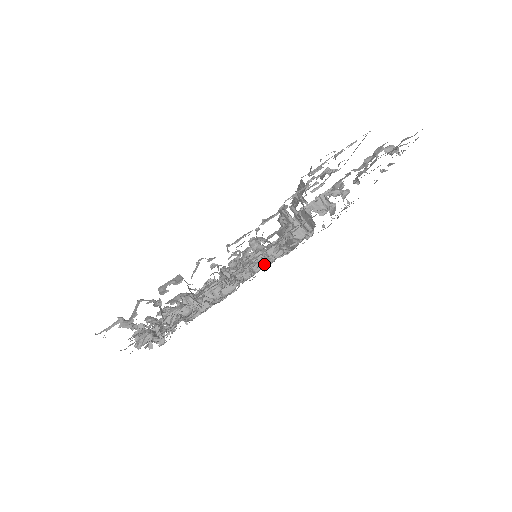
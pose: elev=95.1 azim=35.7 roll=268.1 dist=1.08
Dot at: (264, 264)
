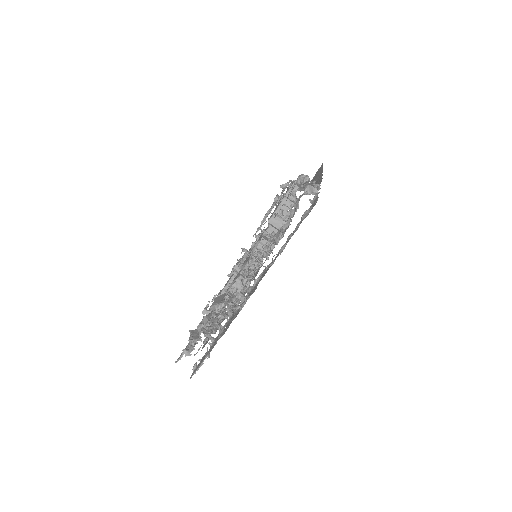
Dot at: occluded
